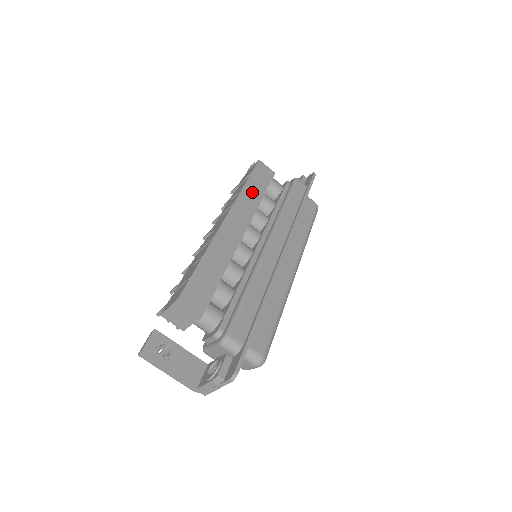
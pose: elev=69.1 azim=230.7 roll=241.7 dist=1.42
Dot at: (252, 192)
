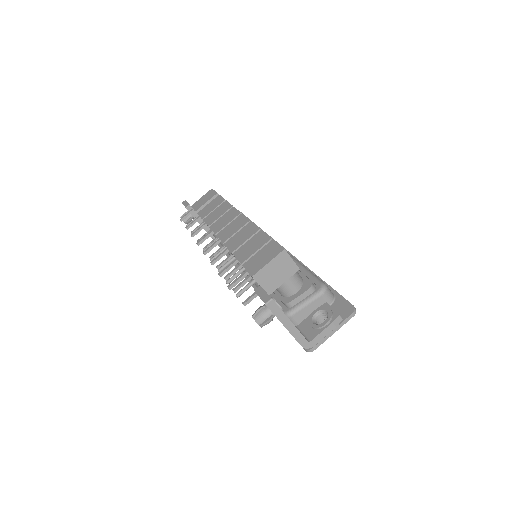
Dot at: occluded
